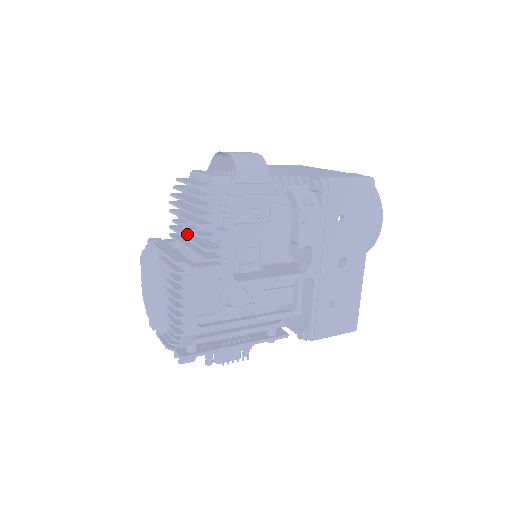
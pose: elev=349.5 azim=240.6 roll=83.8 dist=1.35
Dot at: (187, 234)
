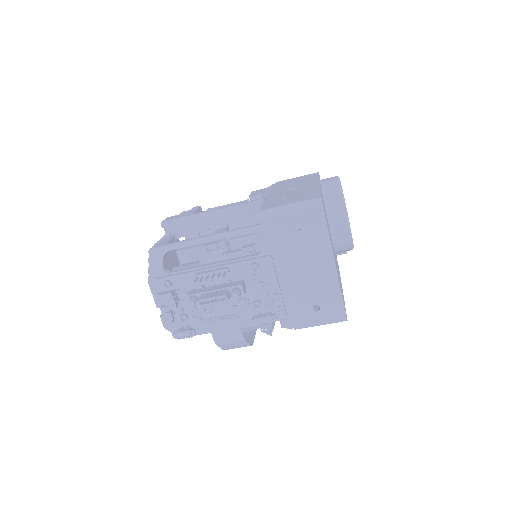
Dot at: occluded
